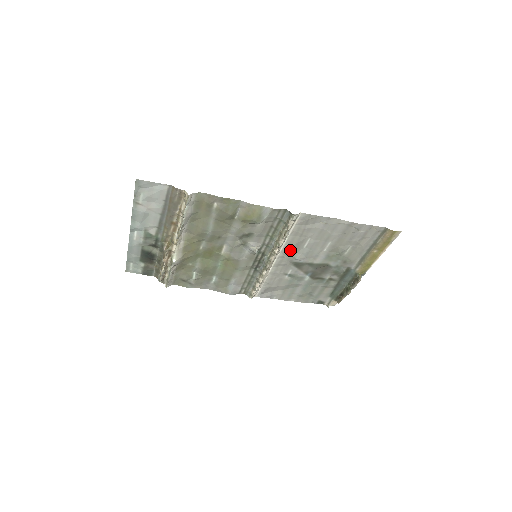
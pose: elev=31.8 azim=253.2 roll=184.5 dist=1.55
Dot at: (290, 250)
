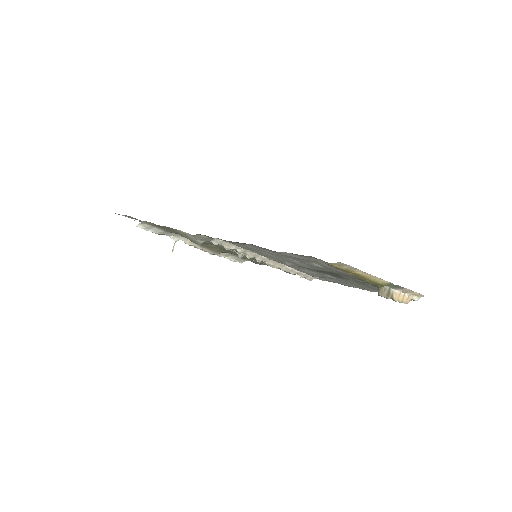
Dot at: (269, 257)
